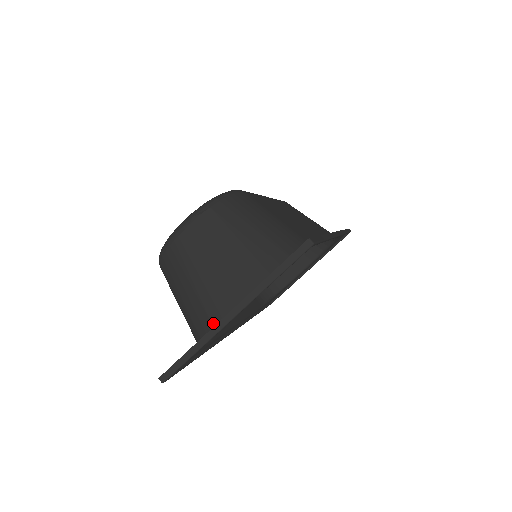
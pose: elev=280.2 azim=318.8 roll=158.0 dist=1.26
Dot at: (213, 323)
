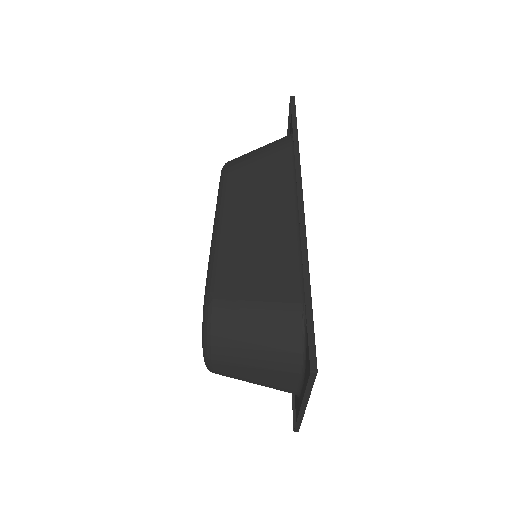
Dot at: (292, 393)
